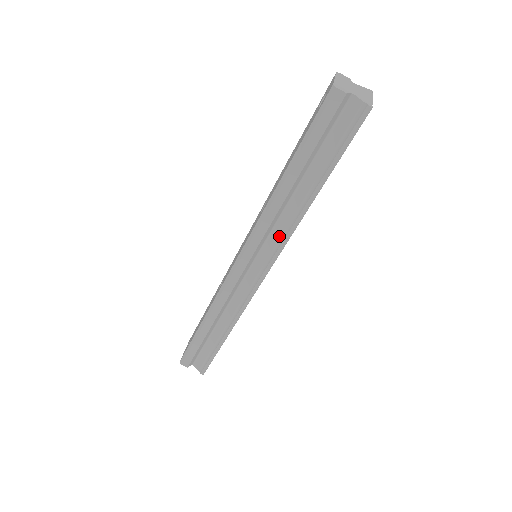
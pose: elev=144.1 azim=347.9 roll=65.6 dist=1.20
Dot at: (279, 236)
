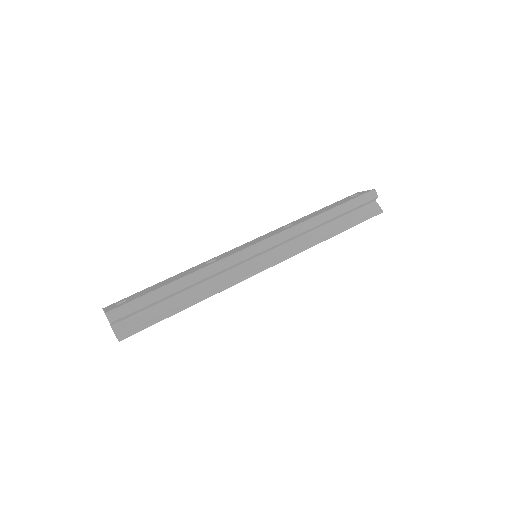
Dot at: (296, 246)
